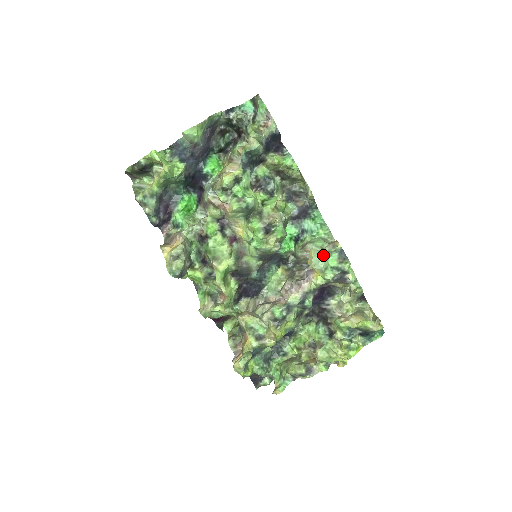
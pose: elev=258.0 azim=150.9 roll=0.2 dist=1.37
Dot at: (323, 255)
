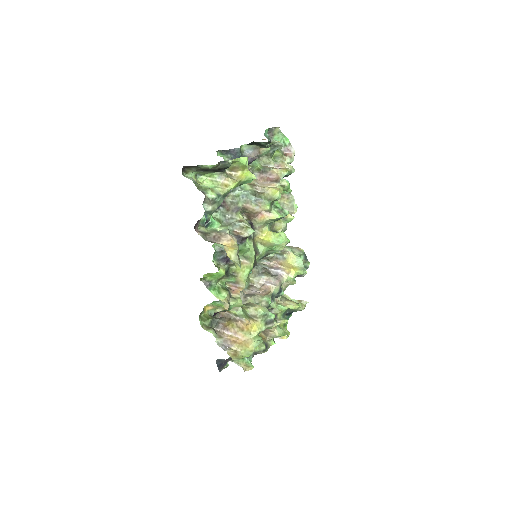
Dot at: occluded
